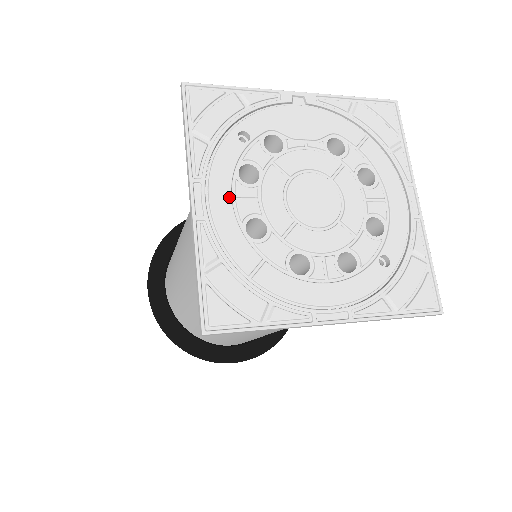
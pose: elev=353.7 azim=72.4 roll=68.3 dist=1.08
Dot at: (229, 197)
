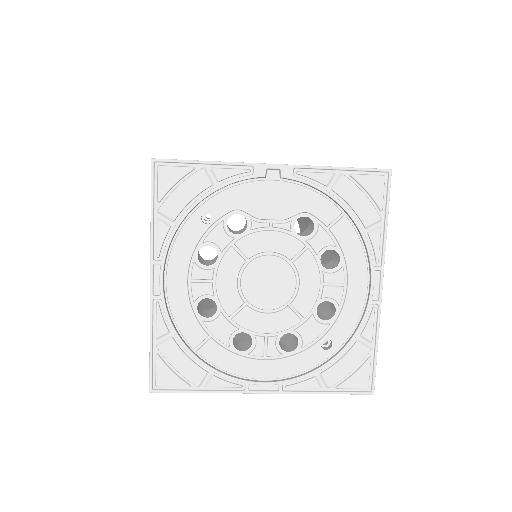
Dot at: (185, 279)
